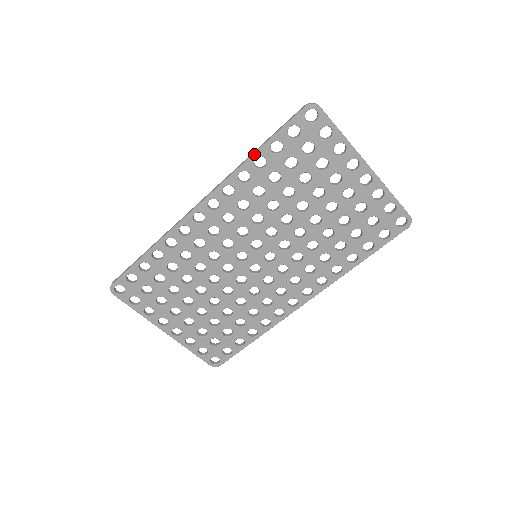
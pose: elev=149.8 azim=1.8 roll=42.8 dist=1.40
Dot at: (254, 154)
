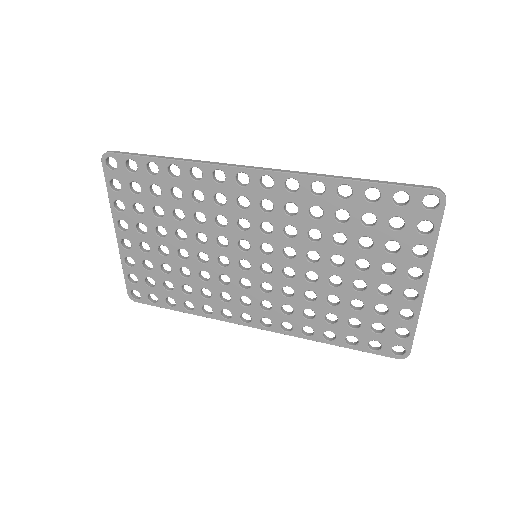
Dot at: (347, 180)
